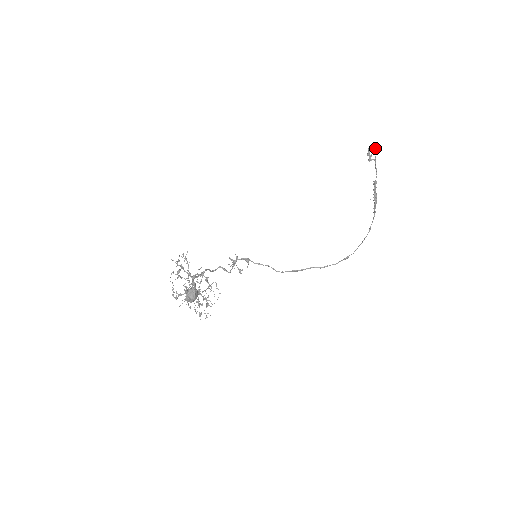
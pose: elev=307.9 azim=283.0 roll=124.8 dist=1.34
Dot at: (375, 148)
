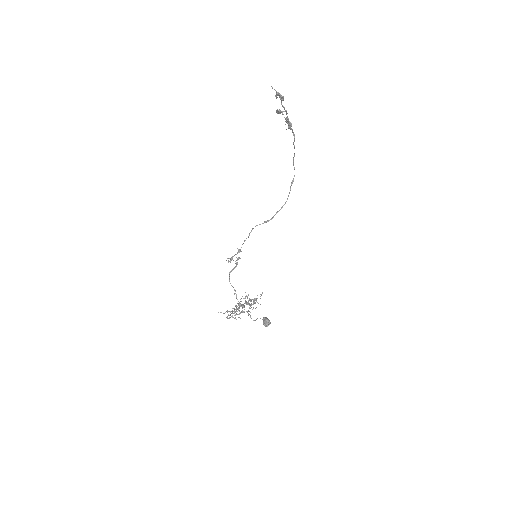
Dot at: occluded
